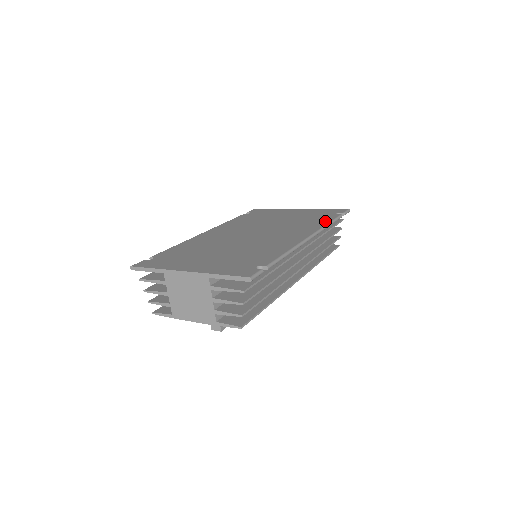
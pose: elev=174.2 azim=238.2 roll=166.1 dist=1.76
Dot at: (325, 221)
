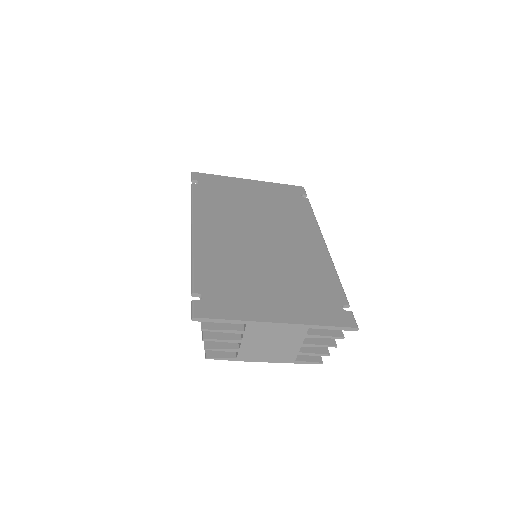
Dot at: (309, 213)
